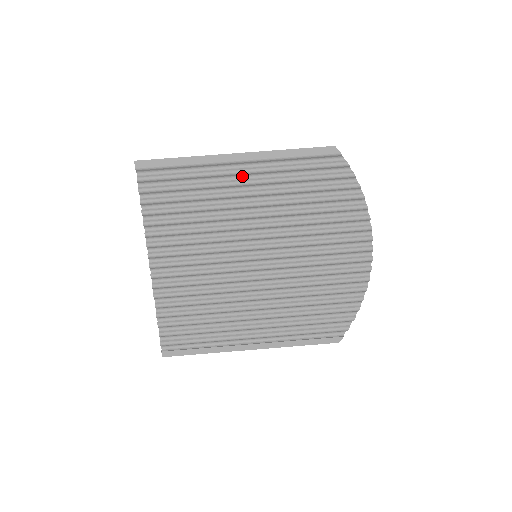
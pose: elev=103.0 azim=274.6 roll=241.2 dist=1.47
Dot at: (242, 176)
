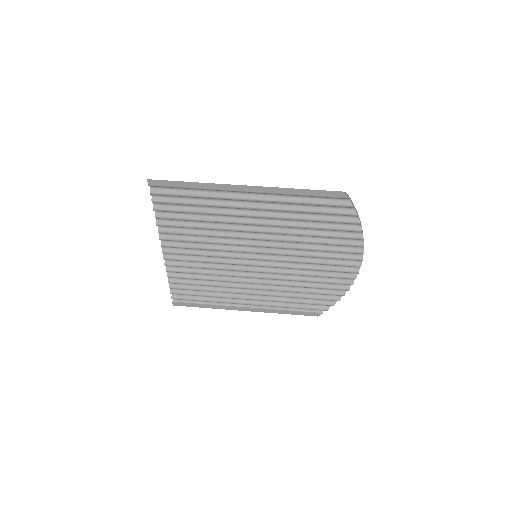
Dot at: (249, 201)
